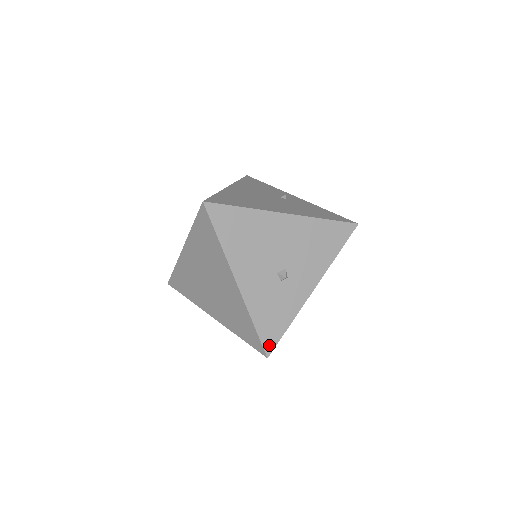
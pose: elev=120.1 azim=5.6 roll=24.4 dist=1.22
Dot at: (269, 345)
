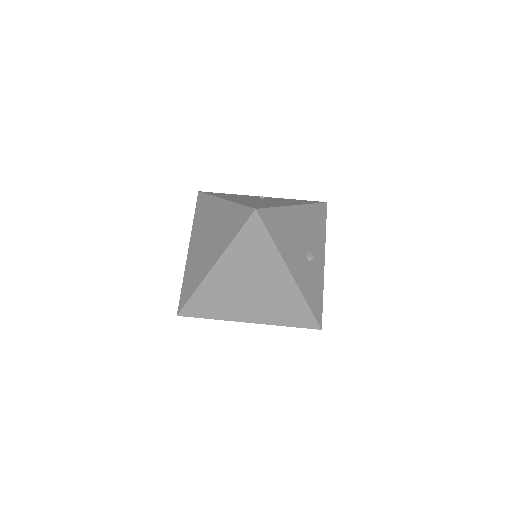
Dot at: (319, 318)
